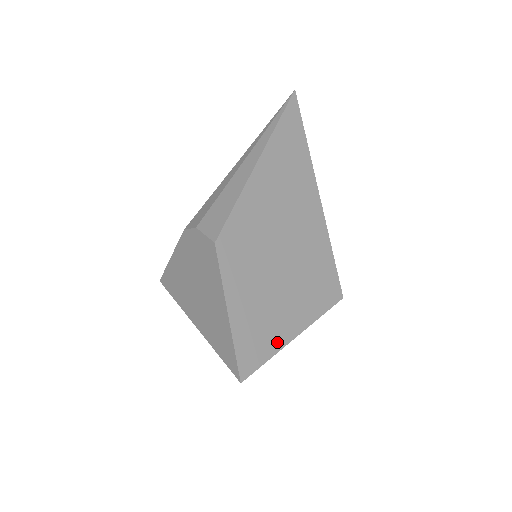
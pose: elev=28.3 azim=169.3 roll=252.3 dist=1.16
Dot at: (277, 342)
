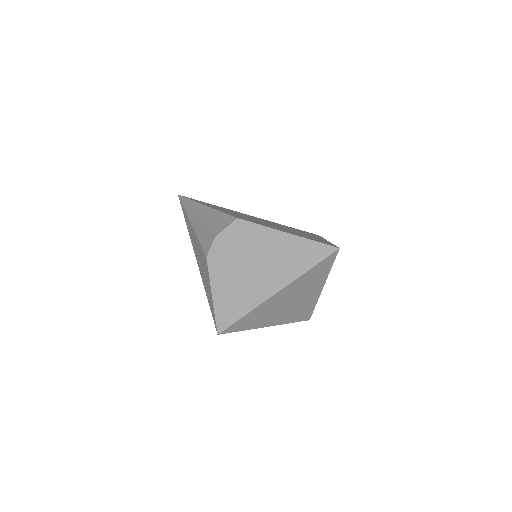
Dot at: (325, 241)
